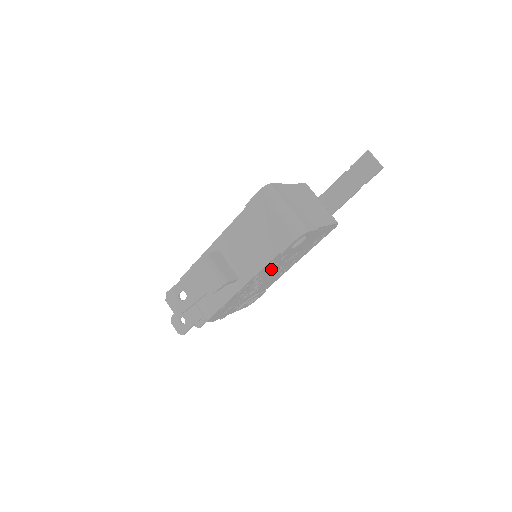
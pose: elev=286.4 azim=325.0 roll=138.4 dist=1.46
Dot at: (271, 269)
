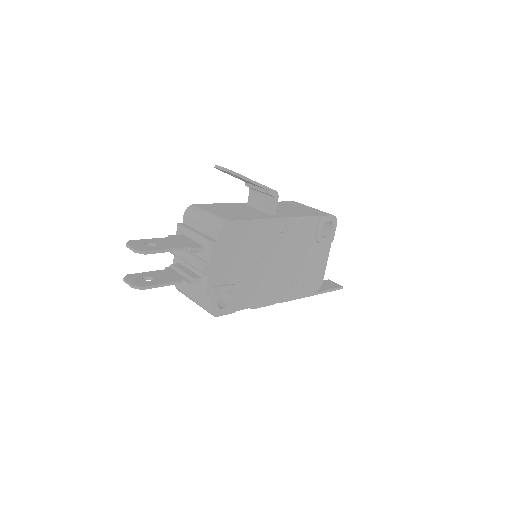
Dot at: (291, 243)
